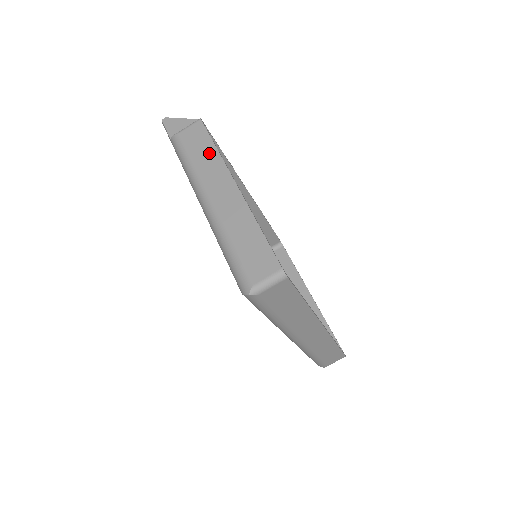
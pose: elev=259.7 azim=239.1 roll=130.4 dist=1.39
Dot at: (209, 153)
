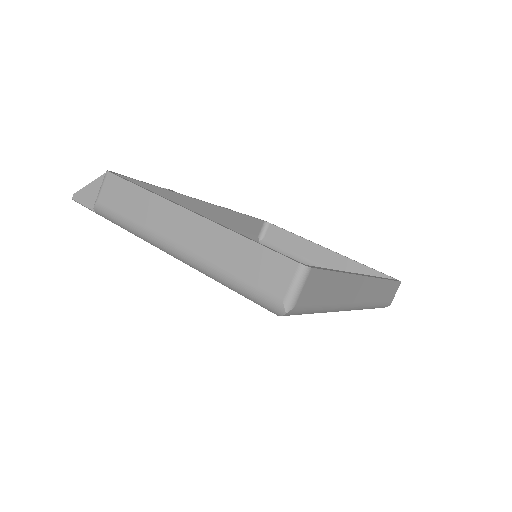
Dot at: (140, 199)
